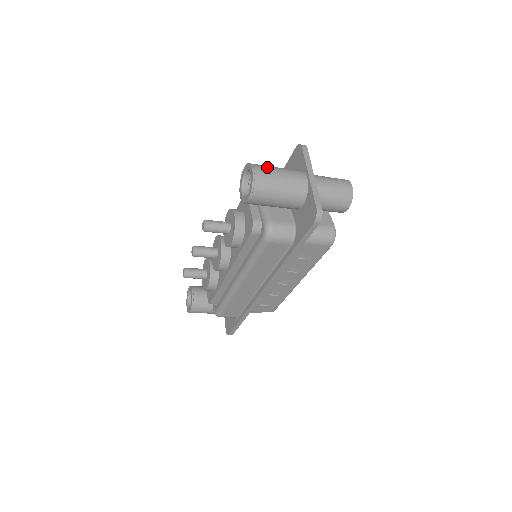
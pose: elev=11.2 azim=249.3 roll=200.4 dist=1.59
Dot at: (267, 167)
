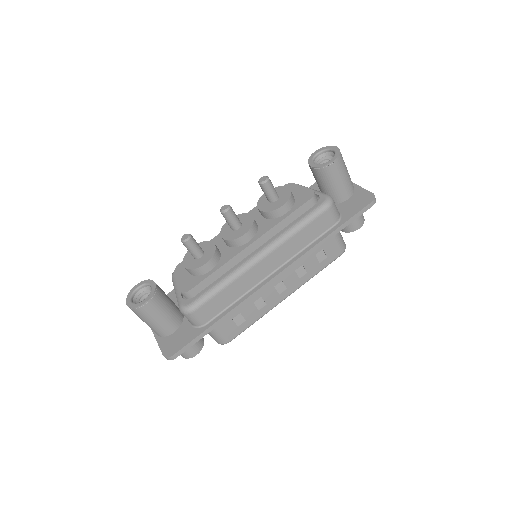
Dot at: occluded
